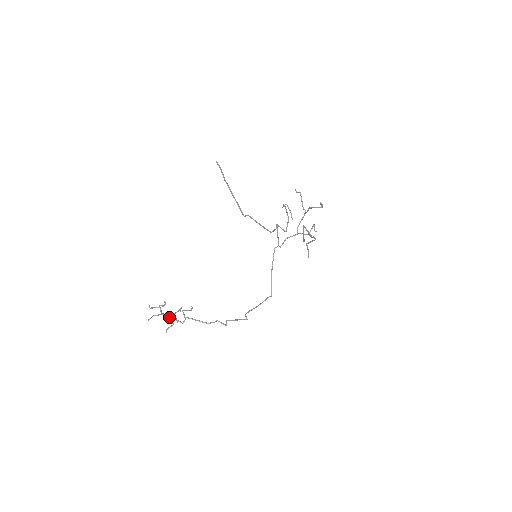
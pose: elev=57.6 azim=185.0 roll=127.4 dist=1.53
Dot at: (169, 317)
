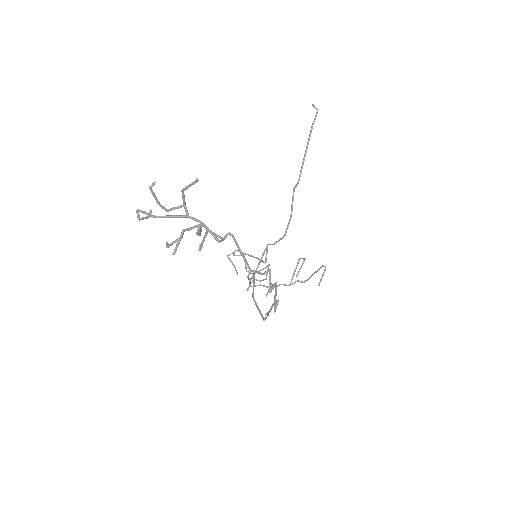
Dot at: occluded
